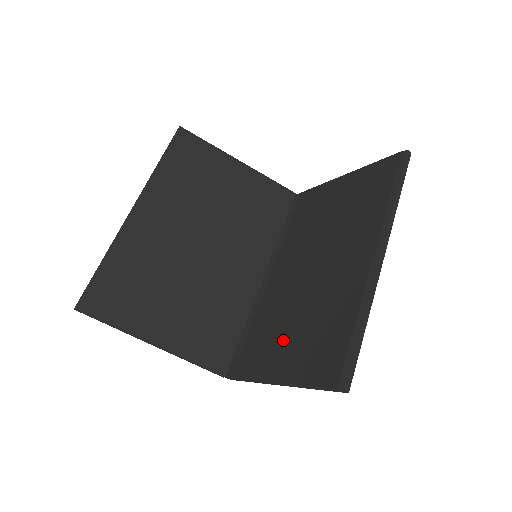
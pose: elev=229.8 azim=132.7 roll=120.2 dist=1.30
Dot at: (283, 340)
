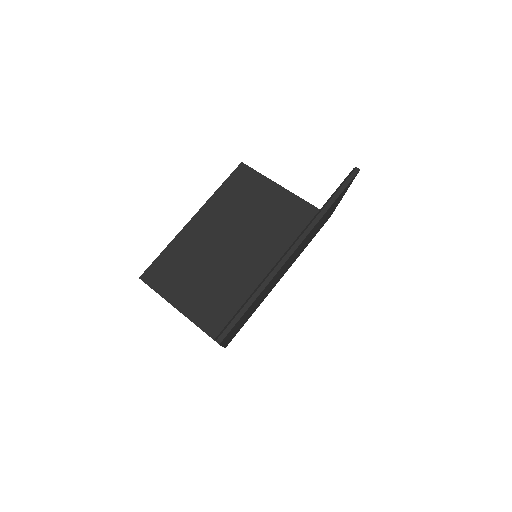
Dot at: occluded
